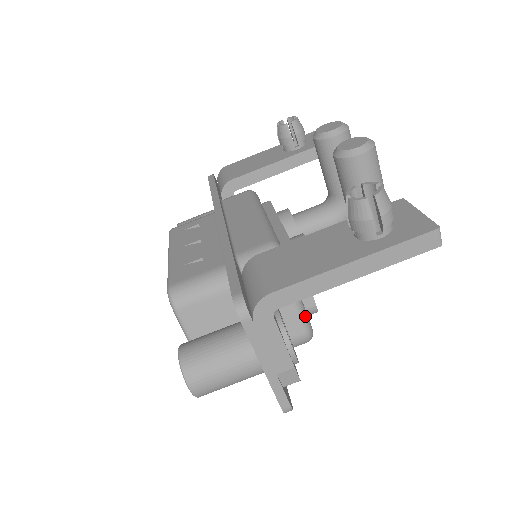
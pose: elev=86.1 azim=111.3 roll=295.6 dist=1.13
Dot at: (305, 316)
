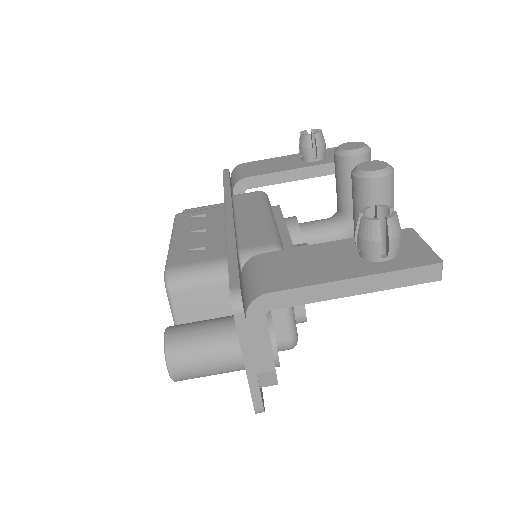
Dot at: (294, 323)
